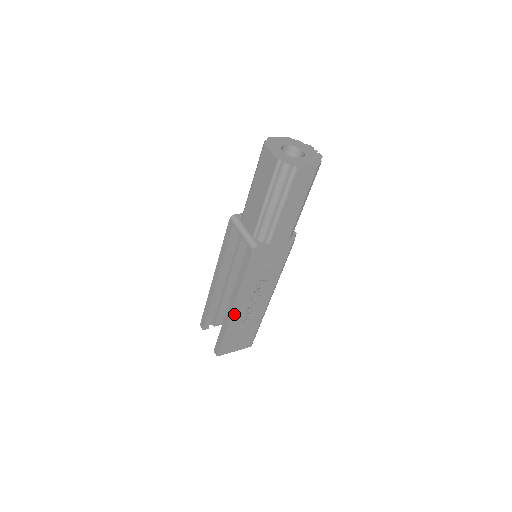
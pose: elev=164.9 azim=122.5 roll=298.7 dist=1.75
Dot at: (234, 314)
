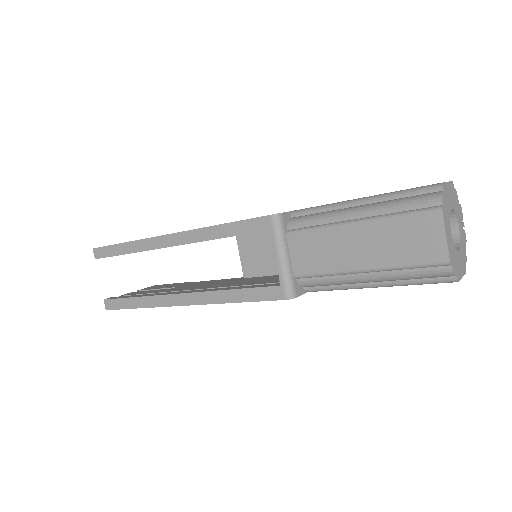
Dot at: occluded
